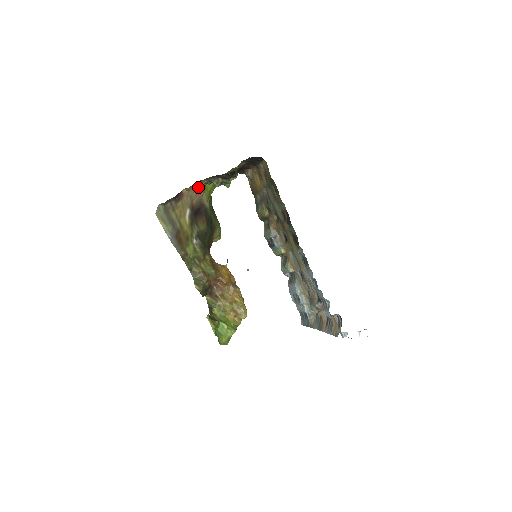
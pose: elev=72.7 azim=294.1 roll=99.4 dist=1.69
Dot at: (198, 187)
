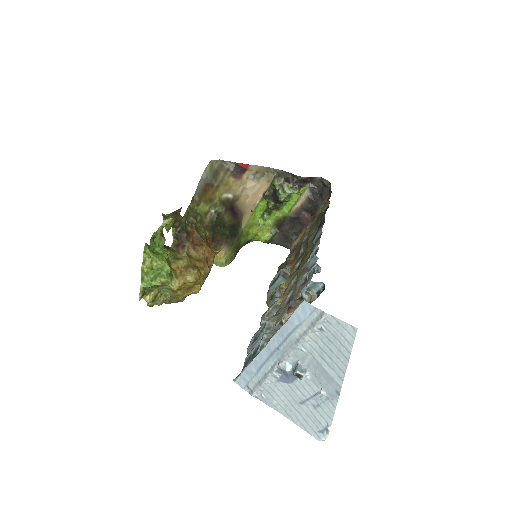
Dot at: (255, 190)
